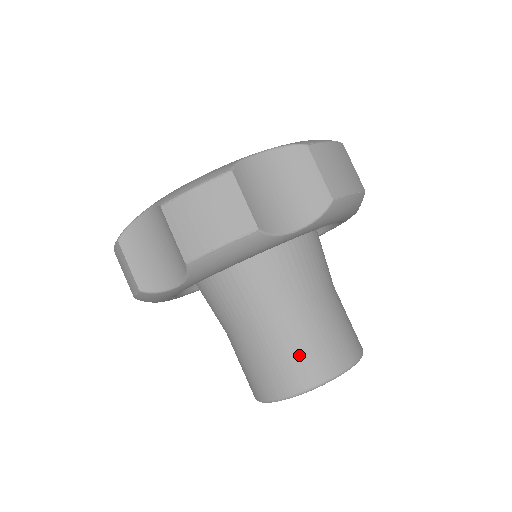
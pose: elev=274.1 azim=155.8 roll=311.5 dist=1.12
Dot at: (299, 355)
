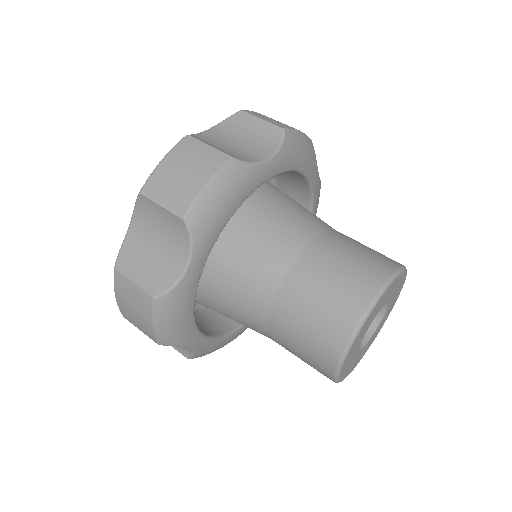
Dot at: (373, 250)
